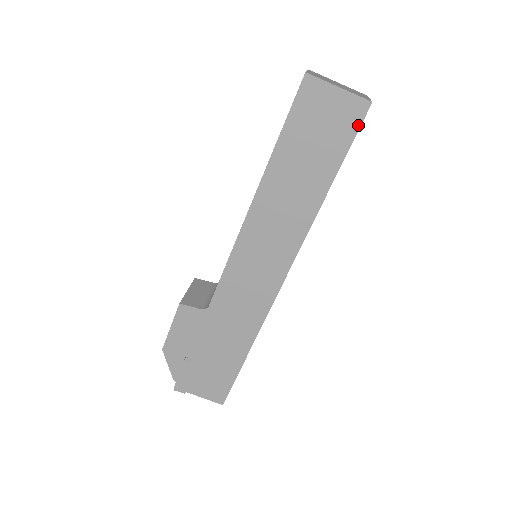
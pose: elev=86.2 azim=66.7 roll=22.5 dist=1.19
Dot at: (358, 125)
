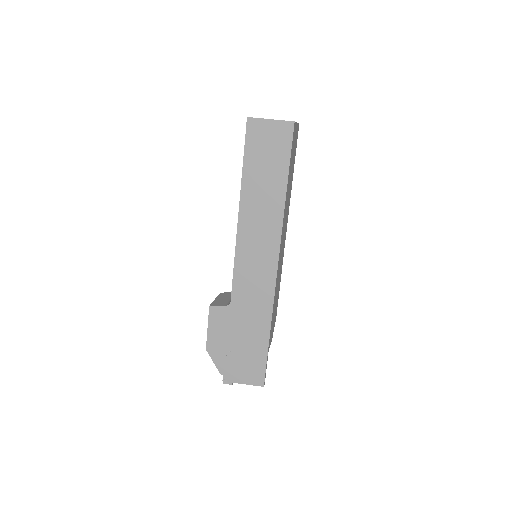
Dot at: (291, 139)
